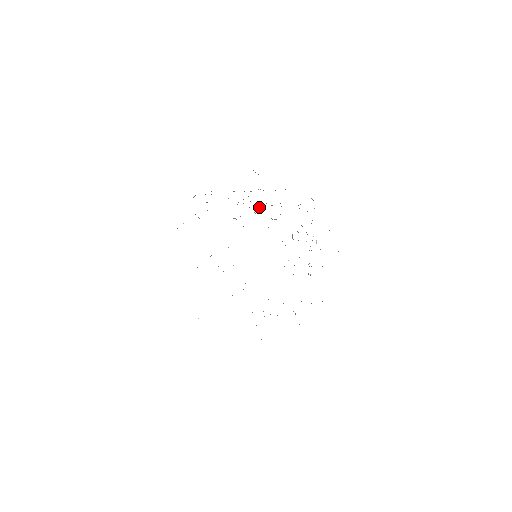
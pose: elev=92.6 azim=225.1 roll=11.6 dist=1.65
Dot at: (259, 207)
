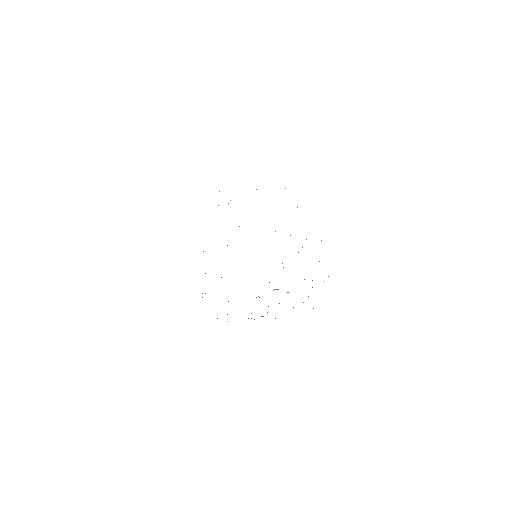
Dot at: occluded
